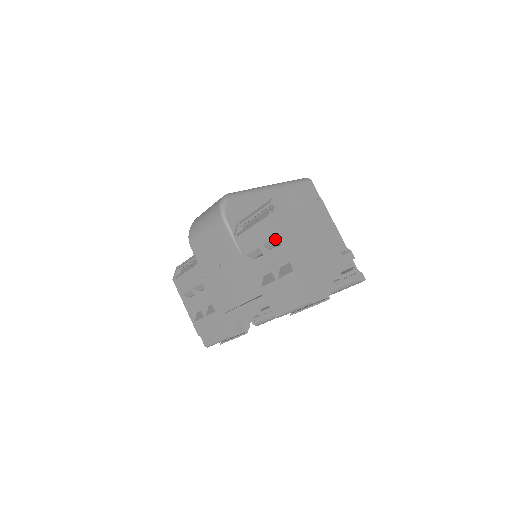
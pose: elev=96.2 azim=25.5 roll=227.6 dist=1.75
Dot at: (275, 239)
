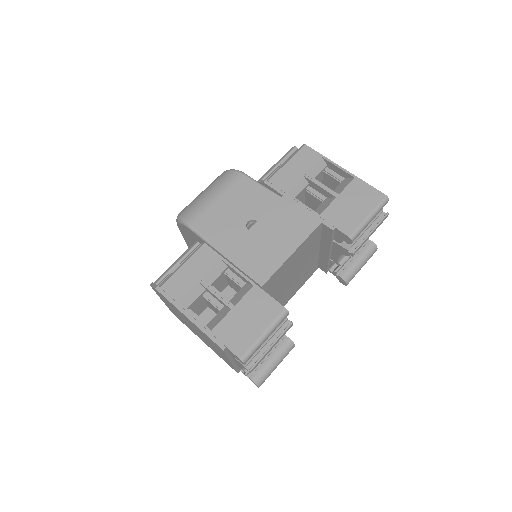
Dot at: (320, 162)
